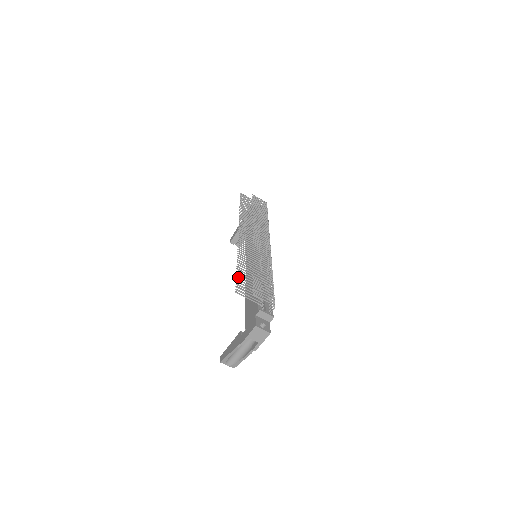
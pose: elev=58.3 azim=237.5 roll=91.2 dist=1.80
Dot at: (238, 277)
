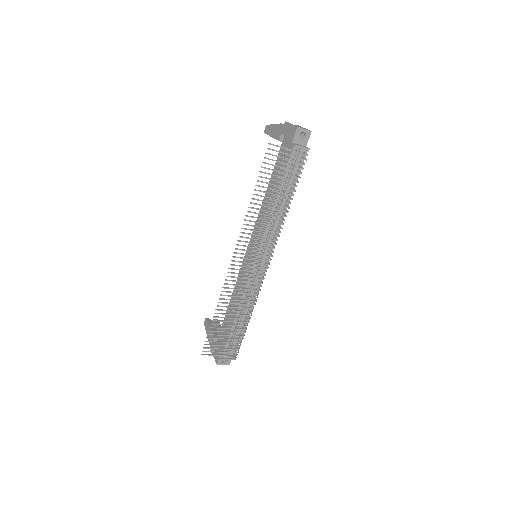
Dot at: occluded
